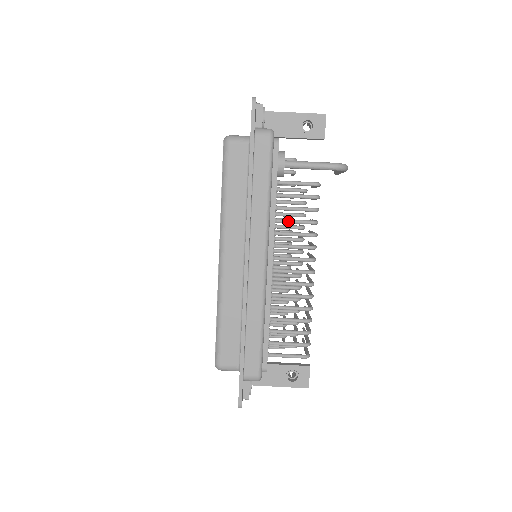
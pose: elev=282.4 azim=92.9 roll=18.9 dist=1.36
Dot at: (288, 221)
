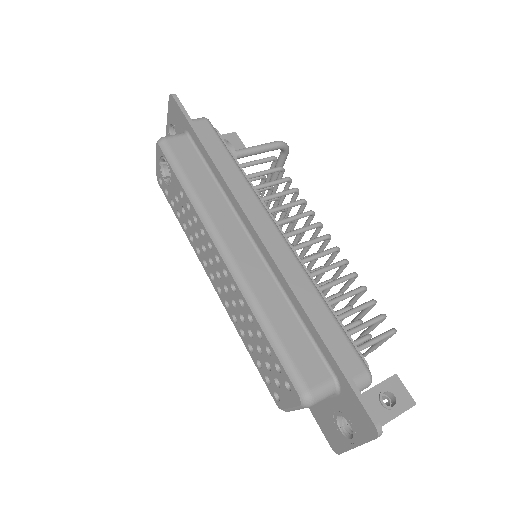
Dot at: (270, 196)
